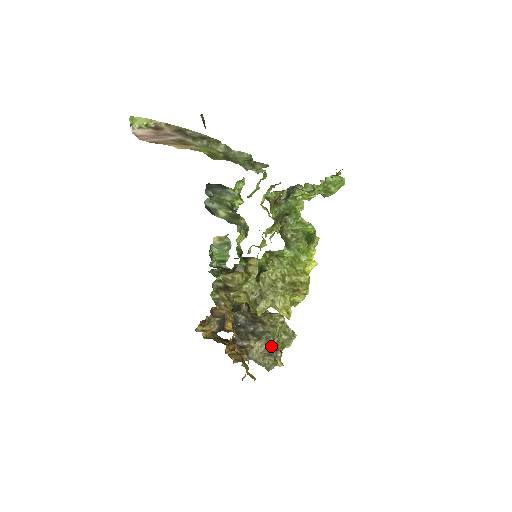
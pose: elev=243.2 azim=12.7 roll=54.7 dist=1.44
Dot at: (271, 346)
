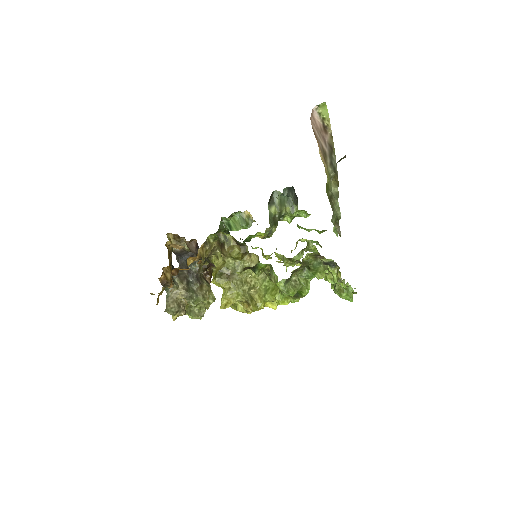
Dot at: (186, 303)
